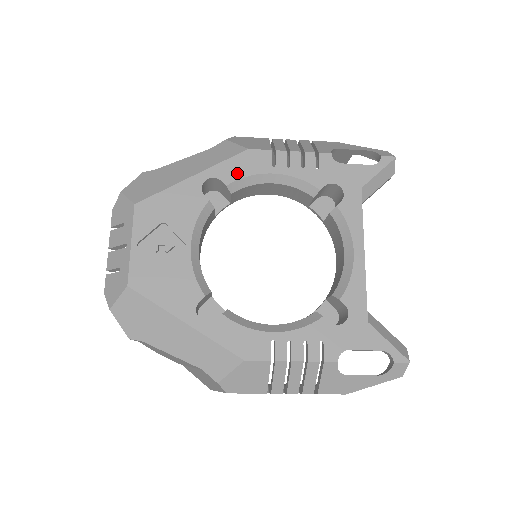
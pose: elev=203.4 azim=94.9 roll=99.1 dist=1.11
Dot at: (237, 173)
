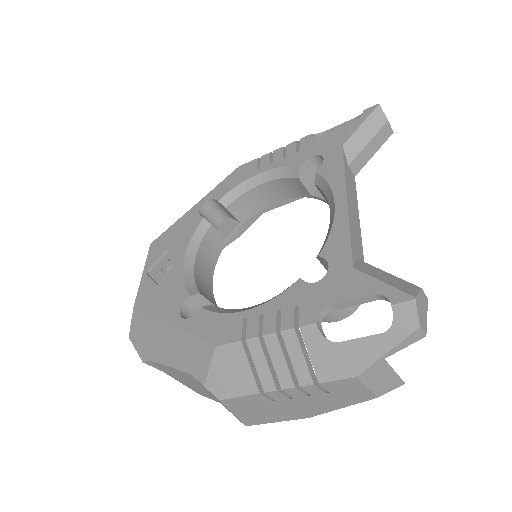
Dot at: (228, 188)
